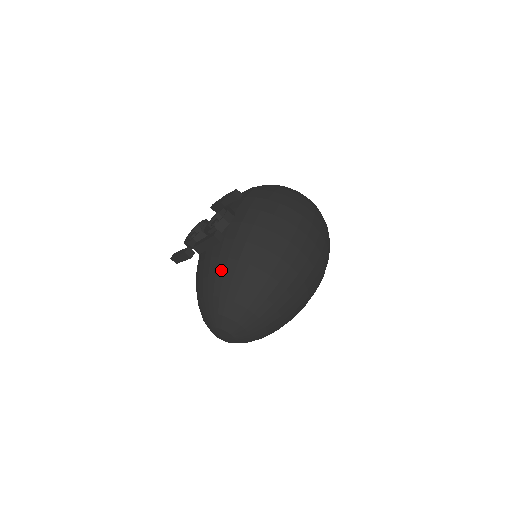
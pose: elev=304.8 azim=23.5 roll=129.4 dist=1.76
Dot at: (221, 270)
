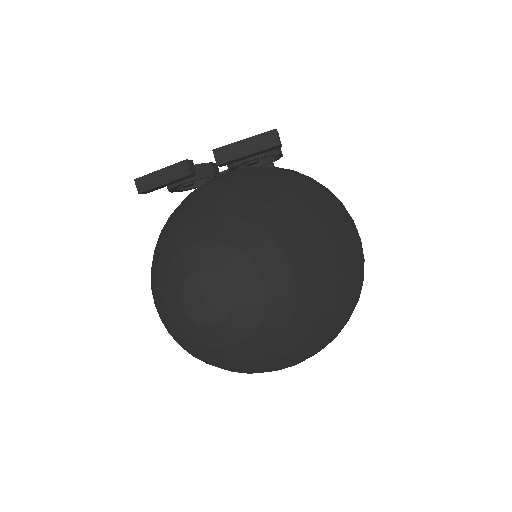
Dot at: (253, 191)
